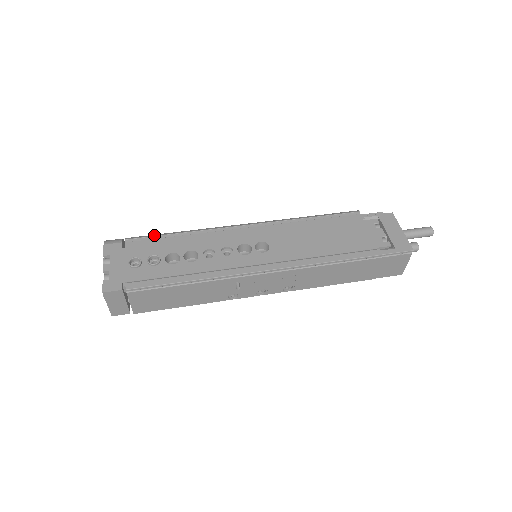
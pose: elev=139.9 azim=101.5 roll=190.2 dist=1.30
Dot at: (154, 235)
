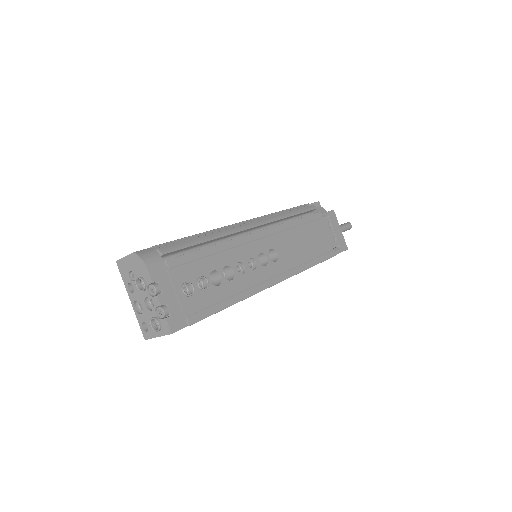
Dot at: (187, 245)
